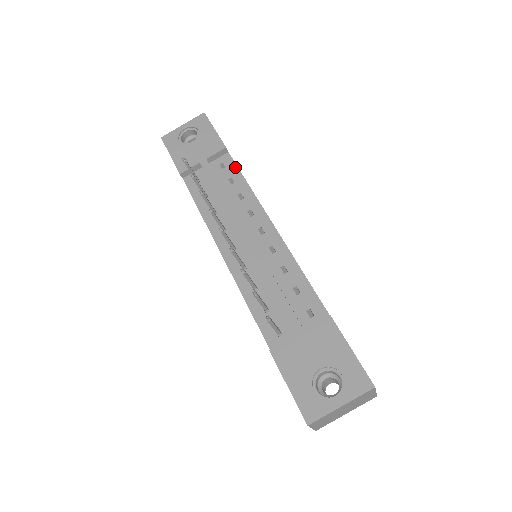
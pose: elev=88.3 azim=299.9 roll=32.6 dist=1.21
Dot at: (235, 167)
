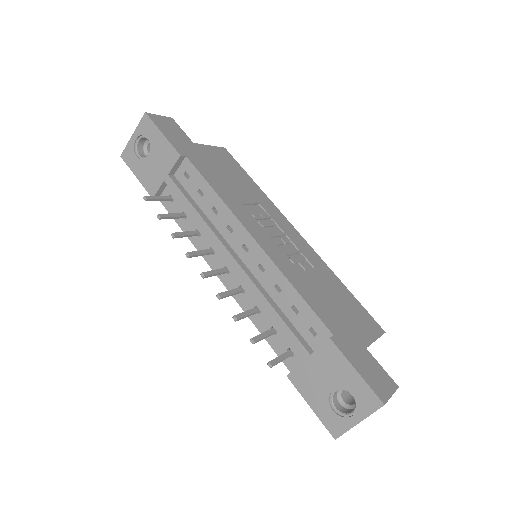
Dot at: (198, 175)
